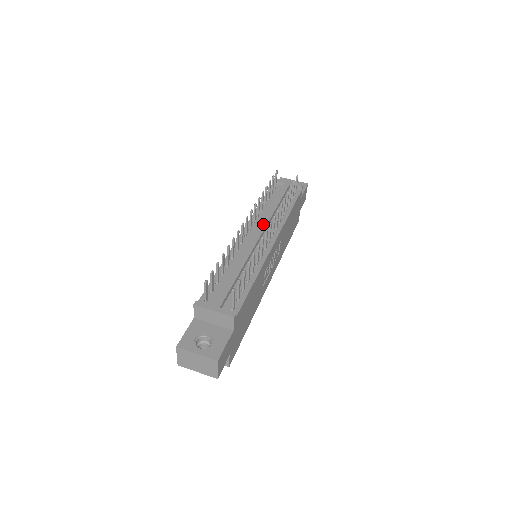
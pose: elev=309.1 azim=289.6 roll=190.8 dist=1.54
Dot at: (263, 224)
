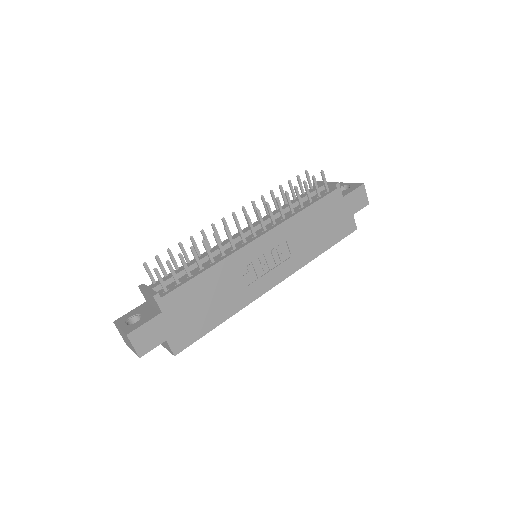
Dot at: occluded
